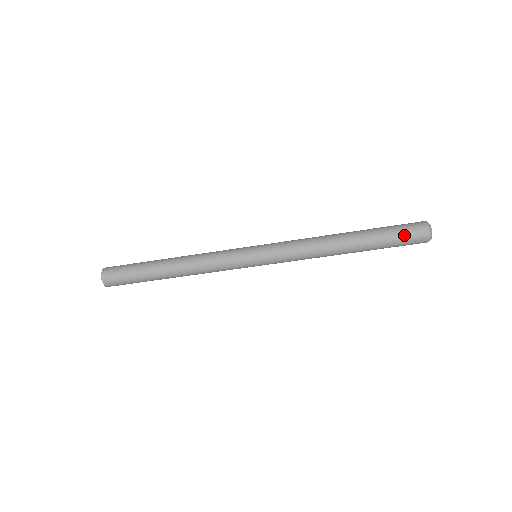
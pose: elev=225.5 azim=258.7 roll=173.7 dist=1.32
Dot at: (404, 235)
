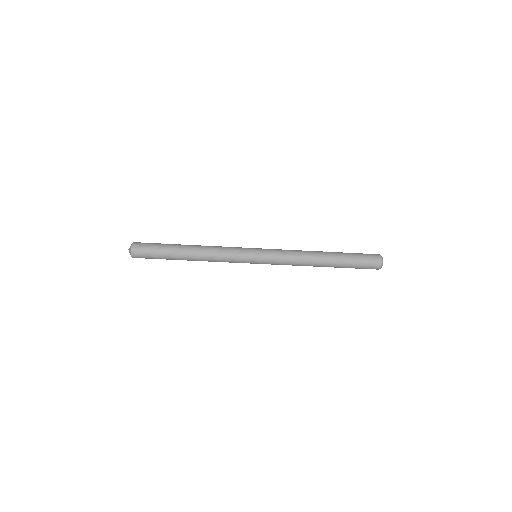
Dot at: (364, 264)
